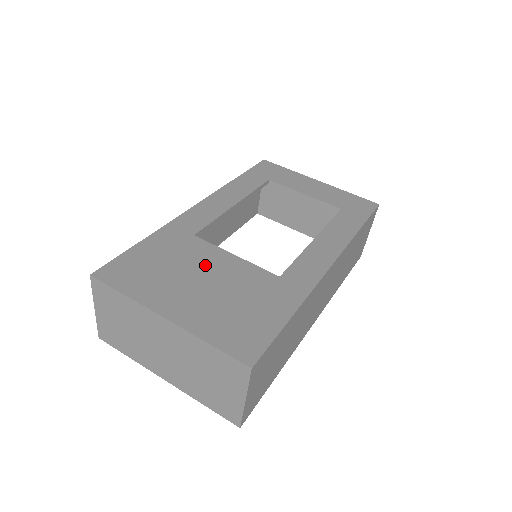
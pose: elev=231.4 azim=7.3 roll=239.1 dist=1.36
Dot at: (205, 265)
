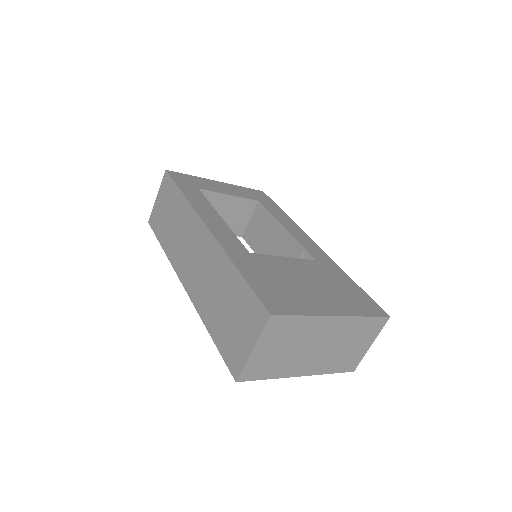
Dot at: (289, 271)
